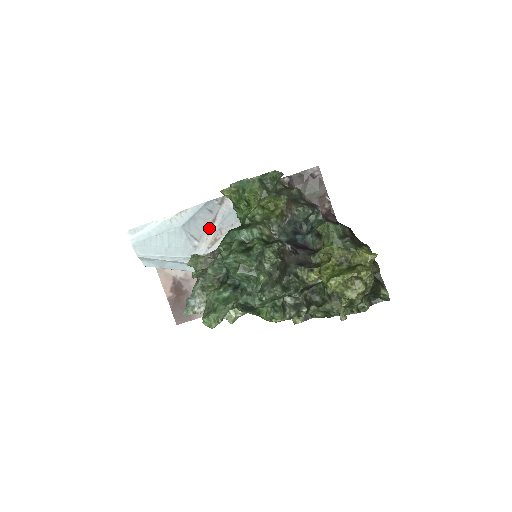
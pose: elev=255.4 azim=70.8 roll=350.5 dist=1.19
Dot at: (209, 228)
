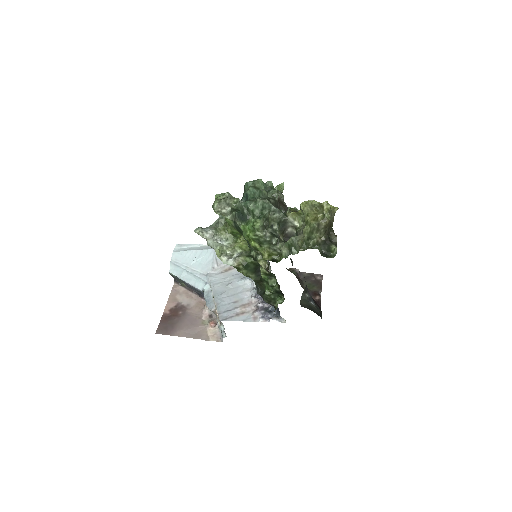
Dot at: occluded
